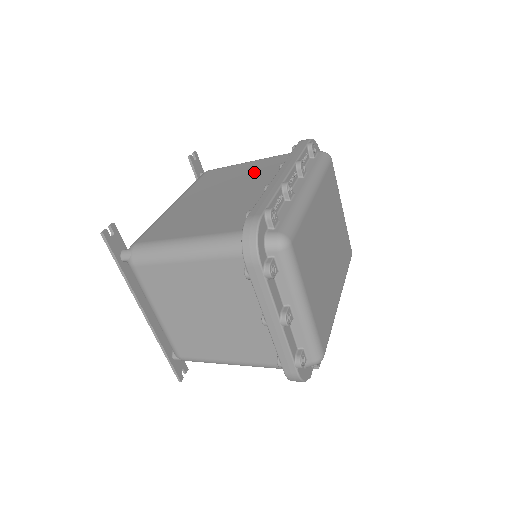
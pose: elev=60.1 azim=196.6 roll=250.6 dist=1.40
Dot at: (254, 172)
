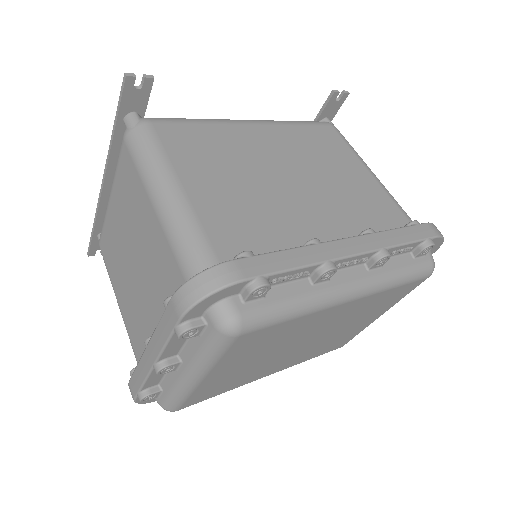
Dot at: (351, 193)
